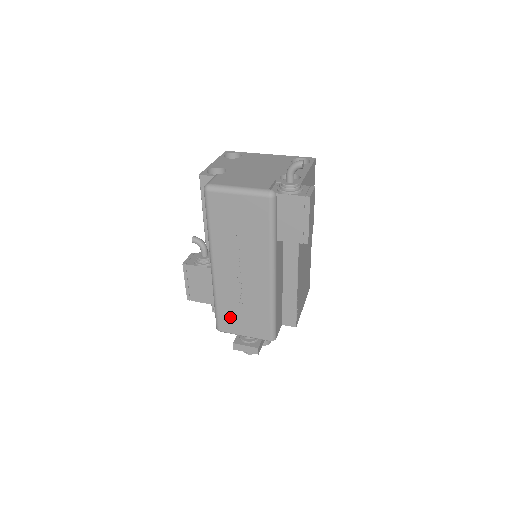
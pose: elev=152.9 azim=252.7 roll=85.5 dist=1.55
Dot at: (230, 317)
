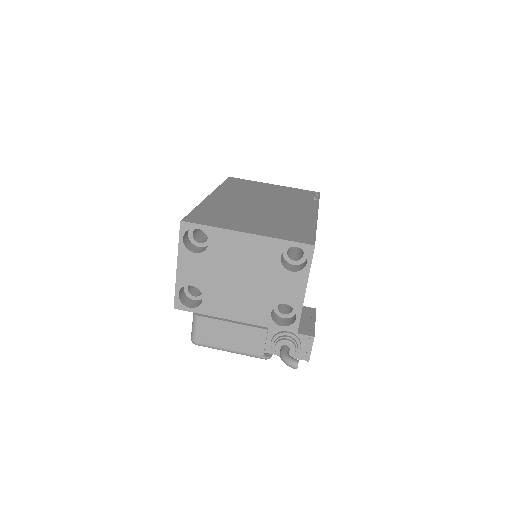
Dot at: occluded
